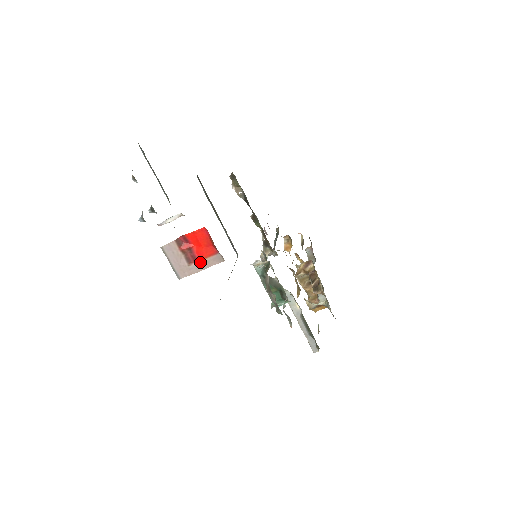
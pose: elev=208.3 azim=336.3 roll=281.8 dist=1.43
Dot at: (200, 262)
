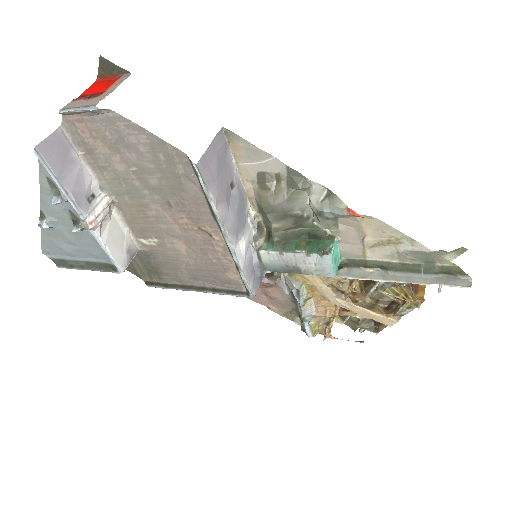
Dot at: (108, 89)
